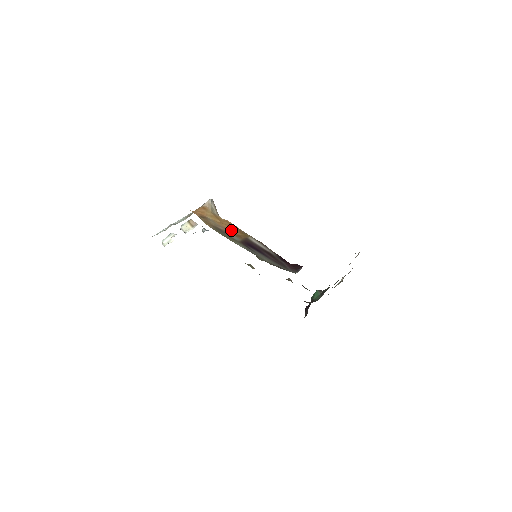
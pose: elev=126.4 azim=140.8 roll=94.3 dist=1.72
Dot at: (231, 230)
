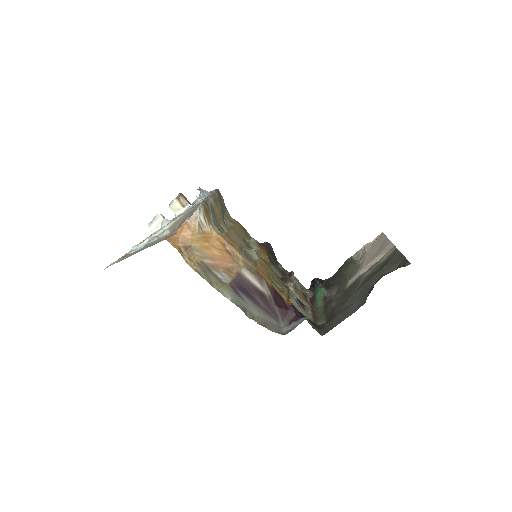
Dot at: (221, 260)
